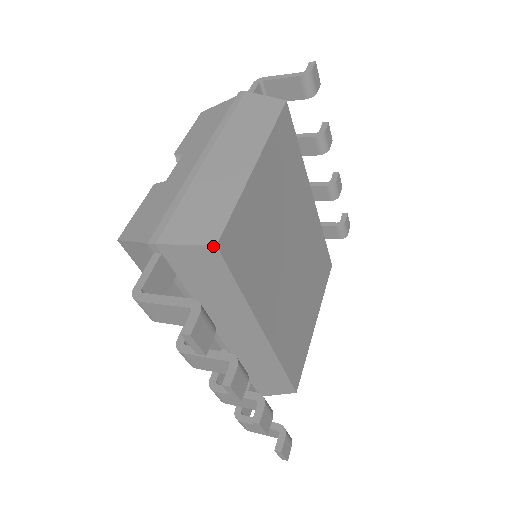
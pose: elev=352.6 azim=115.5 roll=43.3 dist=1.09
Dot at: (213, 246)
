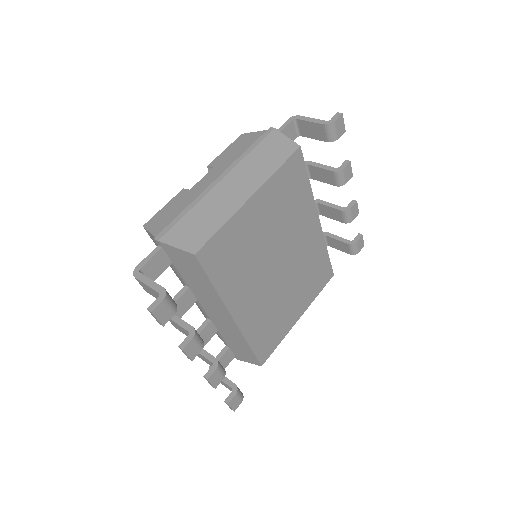
Dot at: (193, 254)
